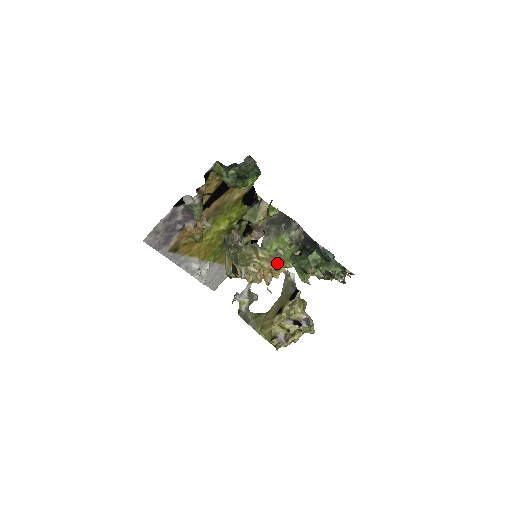
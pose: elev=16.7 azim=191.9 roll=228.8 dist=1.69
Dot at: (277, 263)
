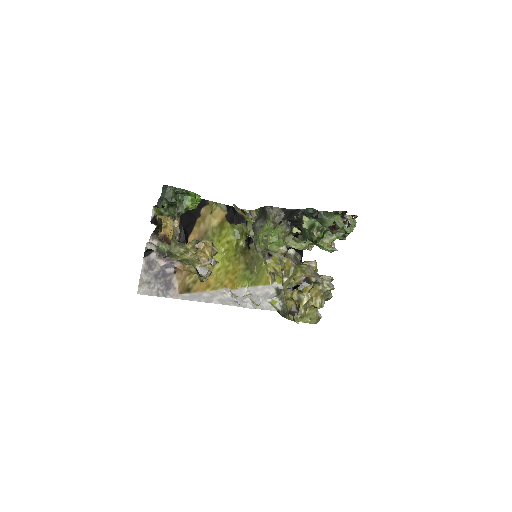
Dot at: occluded
